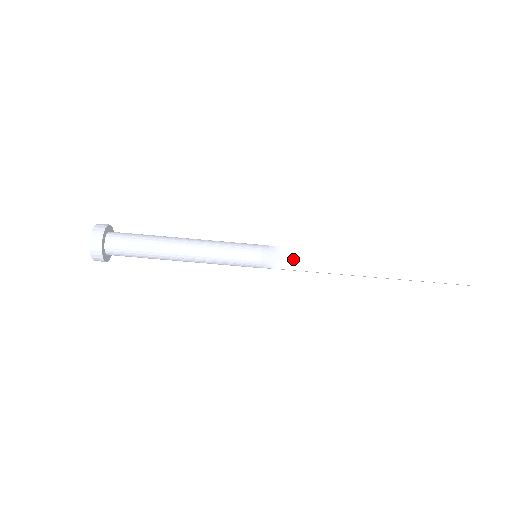
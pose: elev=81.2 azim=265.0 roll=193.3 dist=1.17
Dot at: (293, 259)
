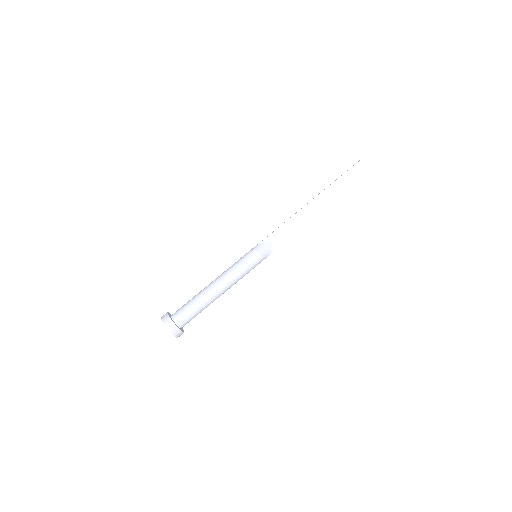
Dot at: (276, 240)
